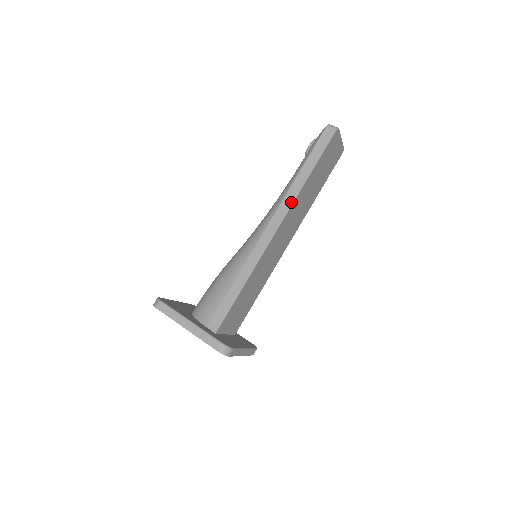
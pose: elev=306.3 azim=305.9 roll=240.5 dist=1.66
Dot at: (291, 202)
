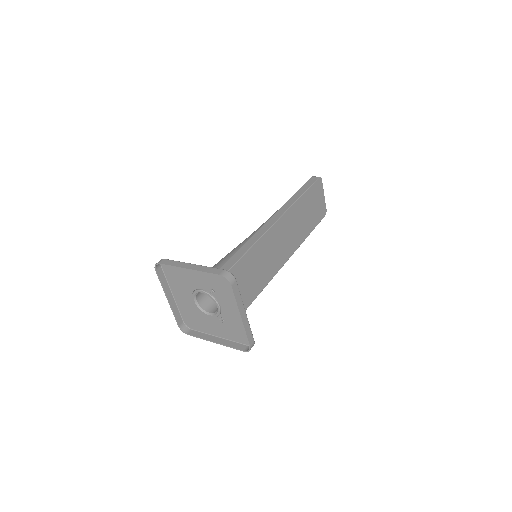
Dot at: (288, 207)
